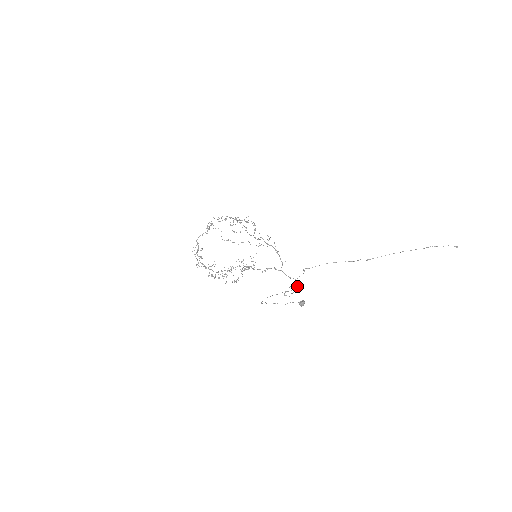
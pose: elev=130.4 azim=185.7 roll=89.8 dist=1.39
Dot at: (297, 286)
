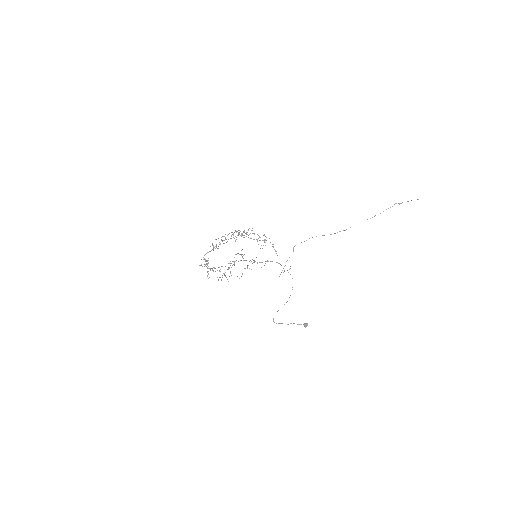
Dot at: occluded
